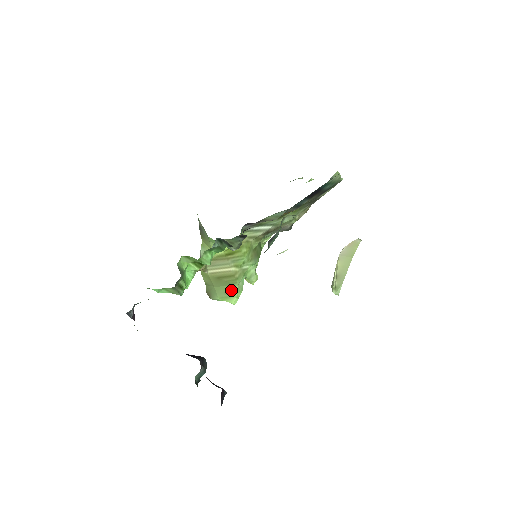
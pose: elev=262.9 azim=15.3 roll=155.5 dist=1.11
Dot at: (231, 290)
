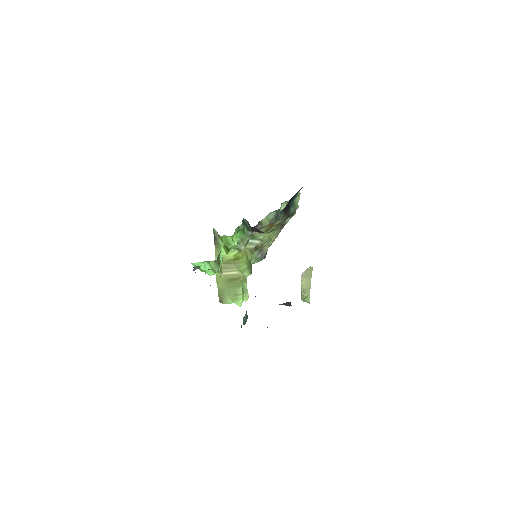
Dot at: (238, 292)
